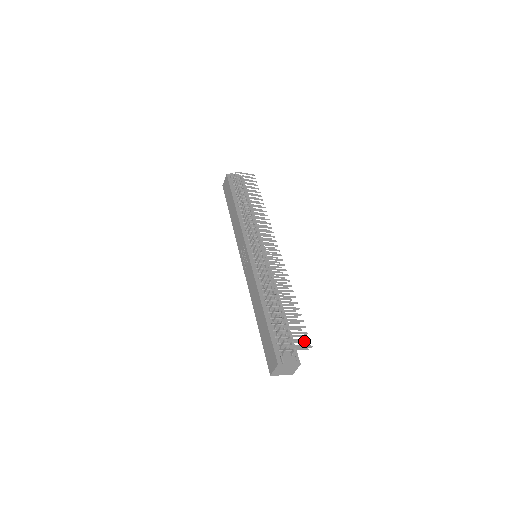
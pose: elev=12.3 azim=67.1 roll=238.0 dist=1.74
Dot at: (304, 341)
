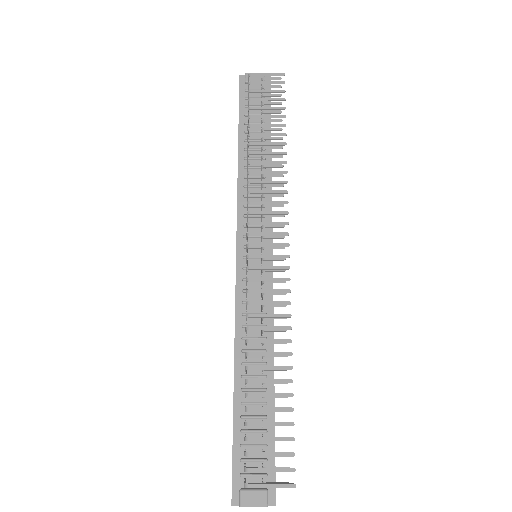
Dot at: (286, 467)
